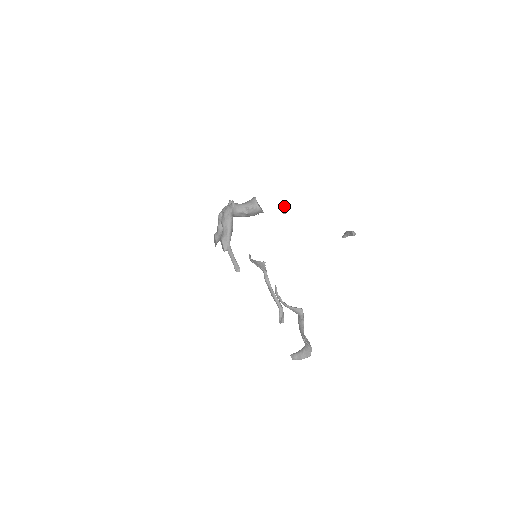
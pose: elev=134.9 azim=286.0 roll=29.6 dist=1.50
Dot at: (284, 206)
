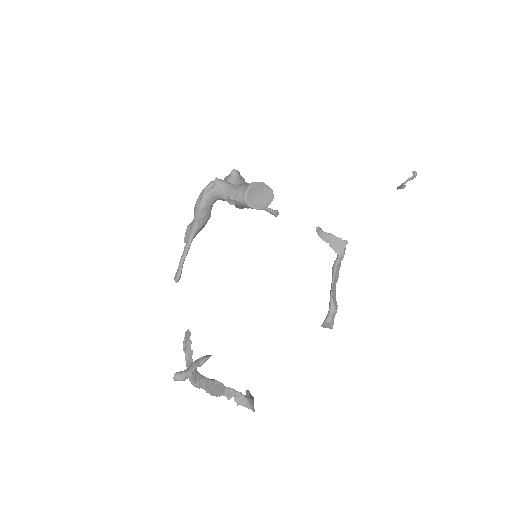
Dot at: (415, 172)
